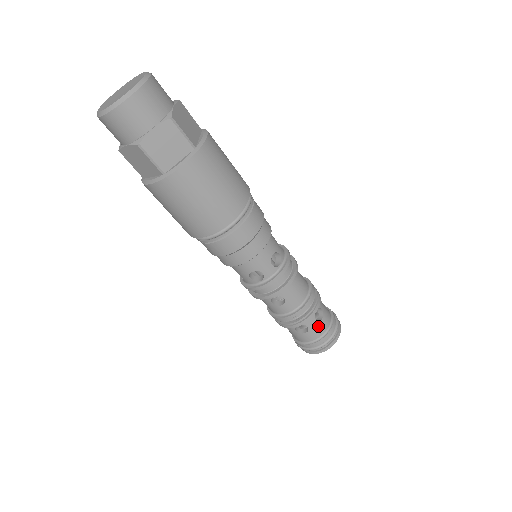
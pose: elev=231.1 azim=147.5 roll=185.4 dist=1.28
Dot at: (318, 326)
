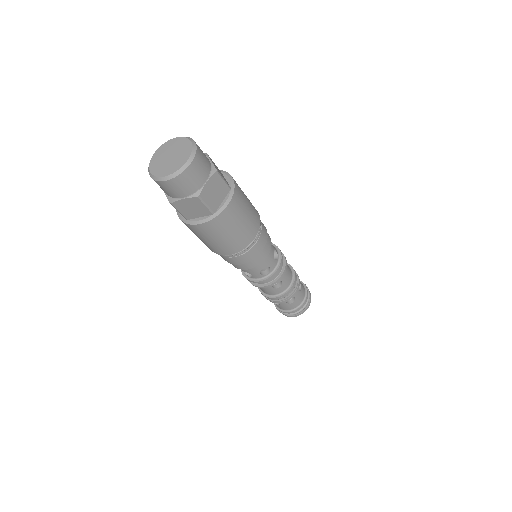
Dot at: (300, 294)
